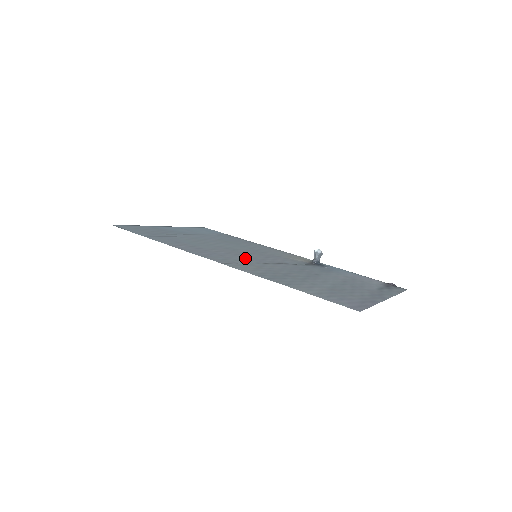
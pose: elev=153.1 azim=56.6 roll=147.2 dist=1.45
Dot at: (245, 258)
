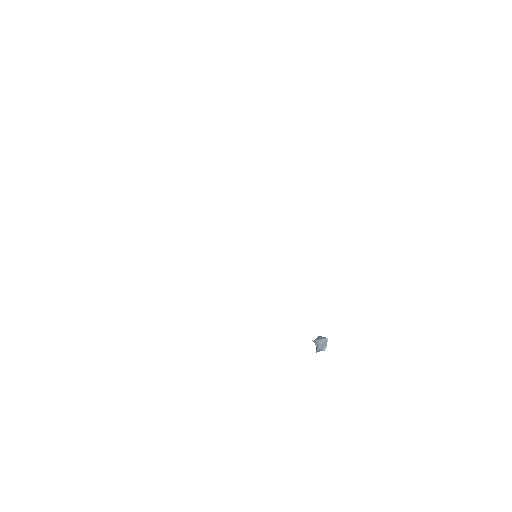
Dot at: occluded
